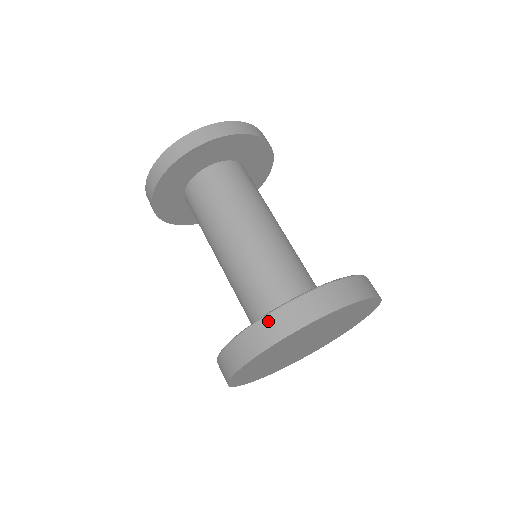
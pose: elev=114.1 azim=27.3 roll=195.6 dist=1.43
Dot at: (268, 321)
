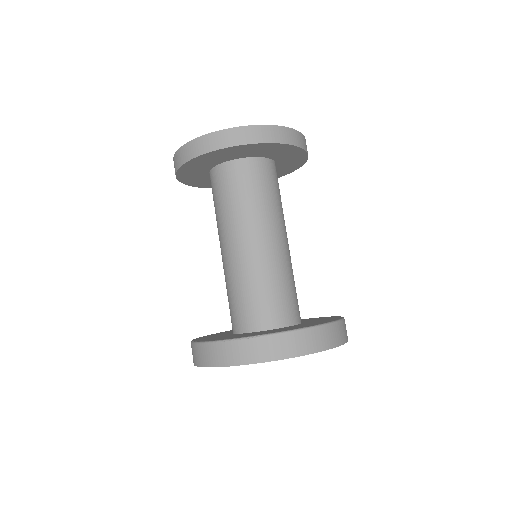
Dot at: (198, 348)
